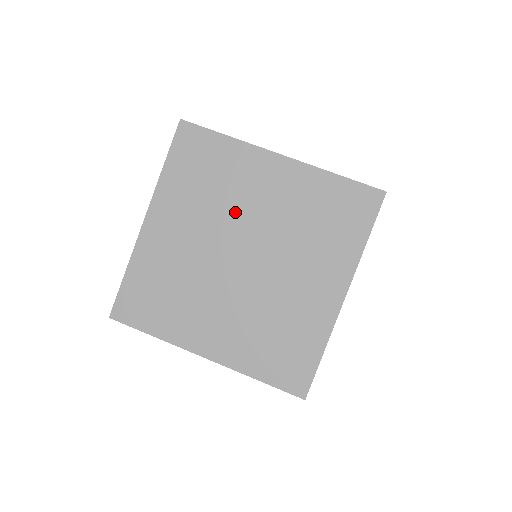
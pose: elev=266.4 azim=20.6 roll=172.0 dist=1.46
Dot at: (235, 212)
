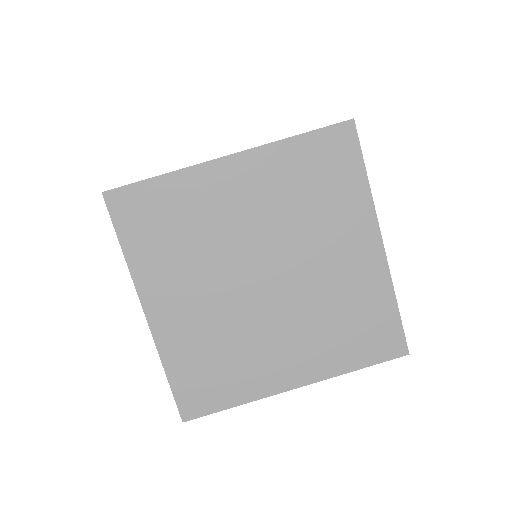
Dot at: (301, 241)
